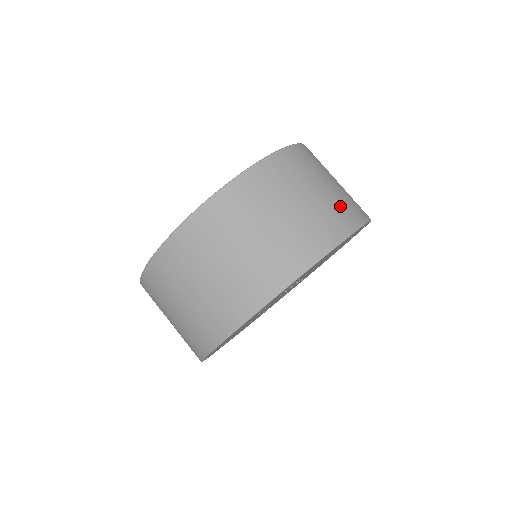
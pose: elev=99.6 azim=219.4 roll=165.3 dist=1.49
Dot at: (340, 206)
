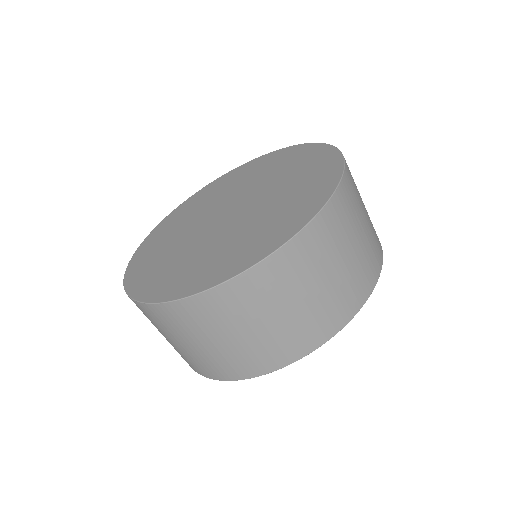
Dot at: (374, 232)
